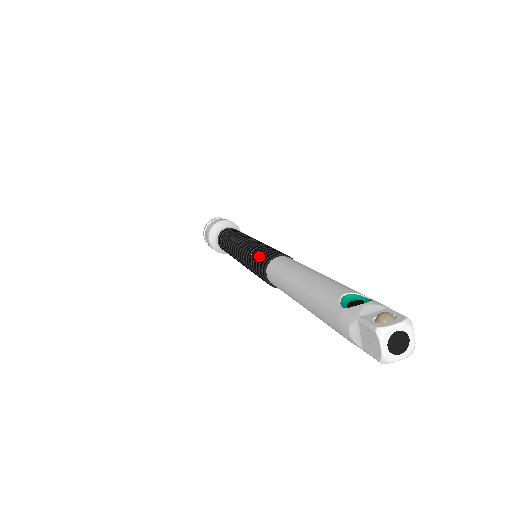
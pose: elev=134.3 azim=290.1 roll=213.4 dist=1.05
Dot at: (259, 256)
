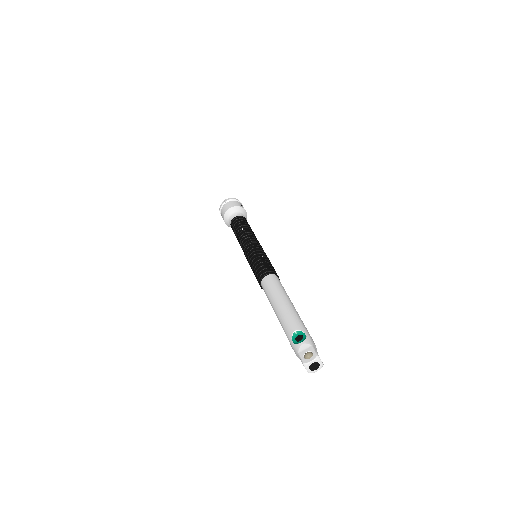
Dot at: (256, 271)
